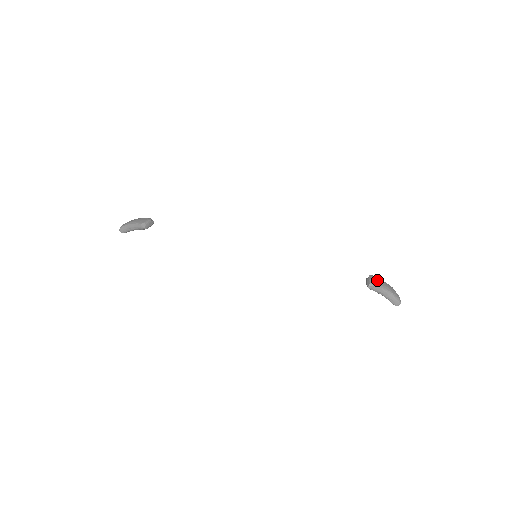
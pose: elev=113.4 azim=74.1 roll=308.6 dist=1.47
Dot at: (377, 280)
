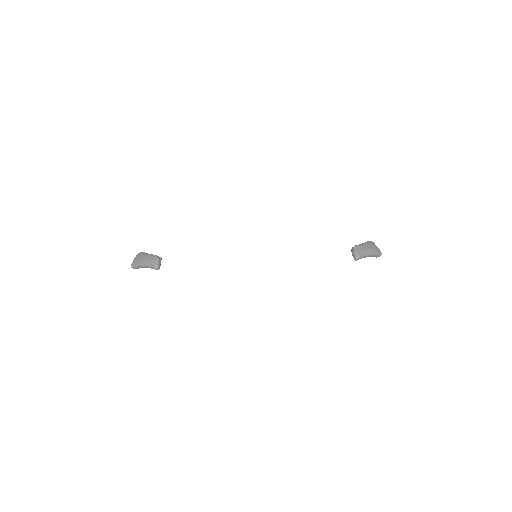
Dot at: (360, 249)
